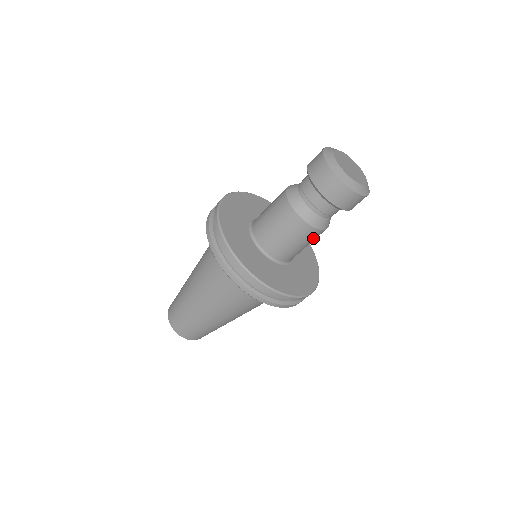
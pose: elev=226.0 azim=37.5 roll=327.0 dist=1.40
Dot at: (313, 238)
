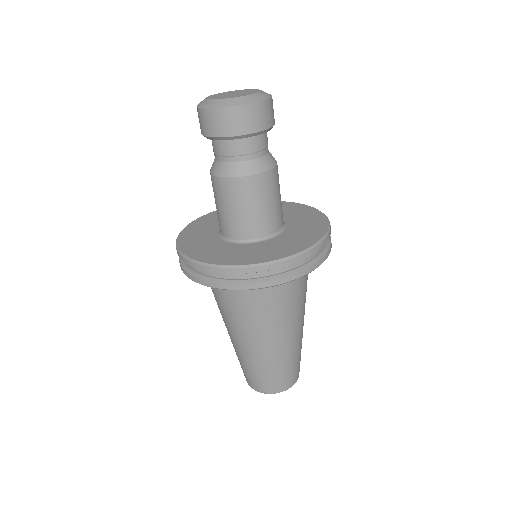
Dot at: (234, 194)
